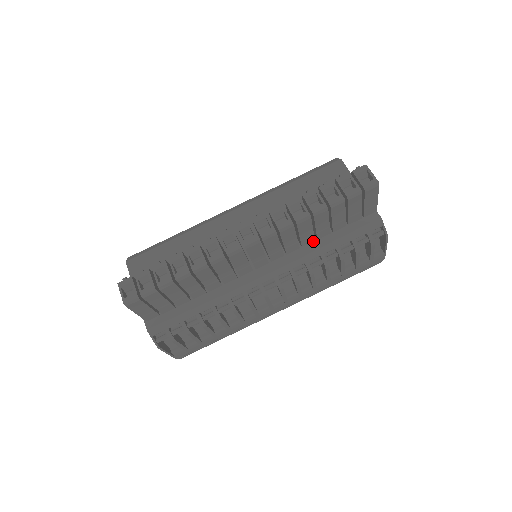
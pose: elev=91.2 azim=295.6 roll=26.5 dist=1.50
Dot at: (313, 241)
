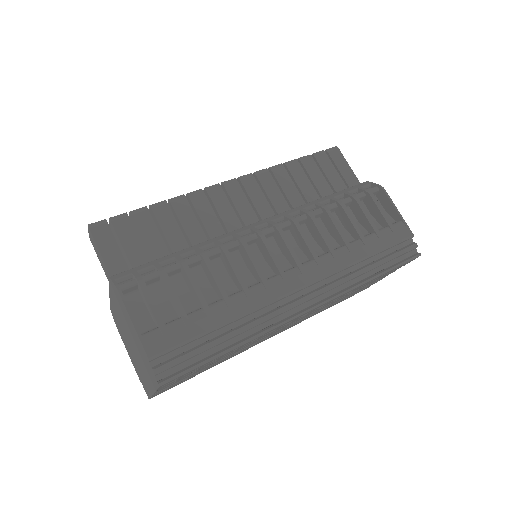
Dot at: occluded
